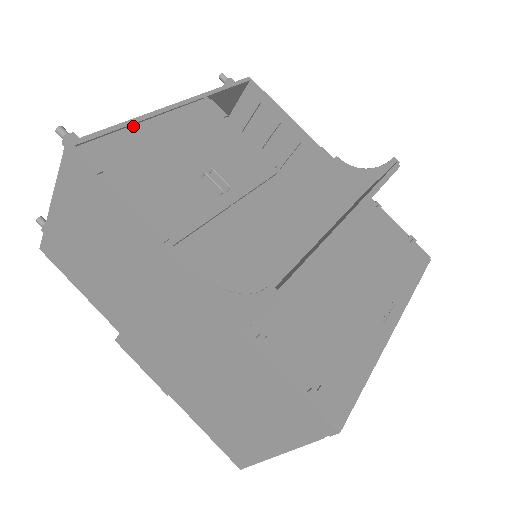
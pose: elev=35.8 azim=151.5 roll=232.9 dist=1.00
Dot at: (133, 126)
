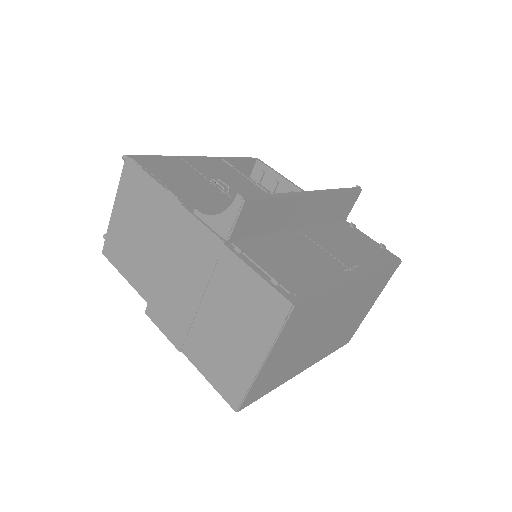
Dot at: (170, 158)
